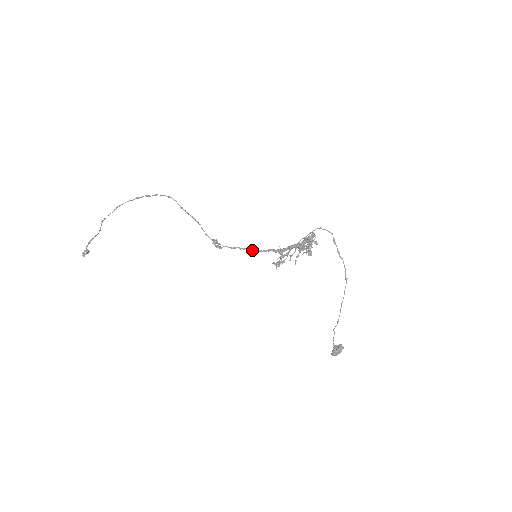
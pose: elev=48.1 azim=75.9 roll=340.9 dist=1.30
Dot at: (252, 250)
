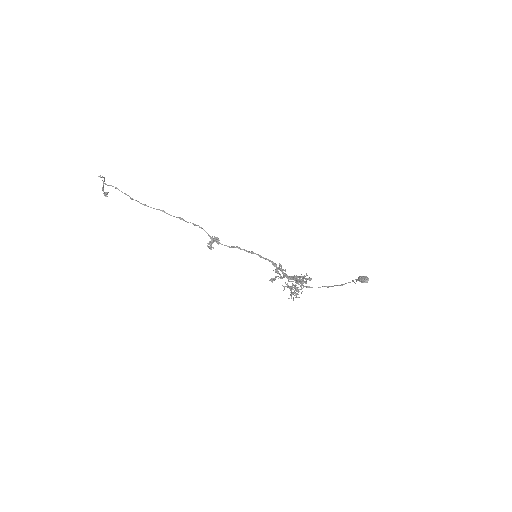
Dot at: occluded
